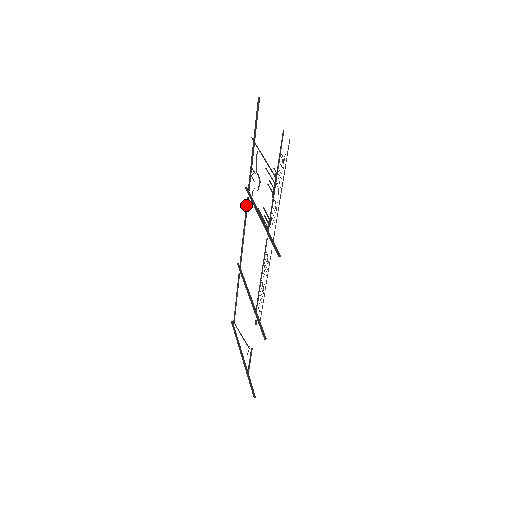
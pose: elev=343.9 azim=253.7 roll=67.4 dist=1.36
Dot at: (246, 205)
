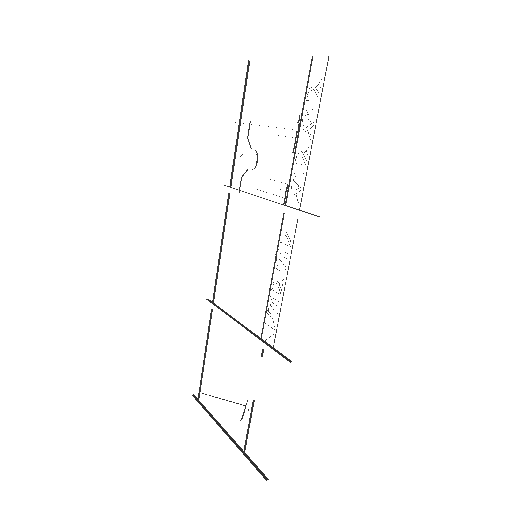
Dot at: occluded
